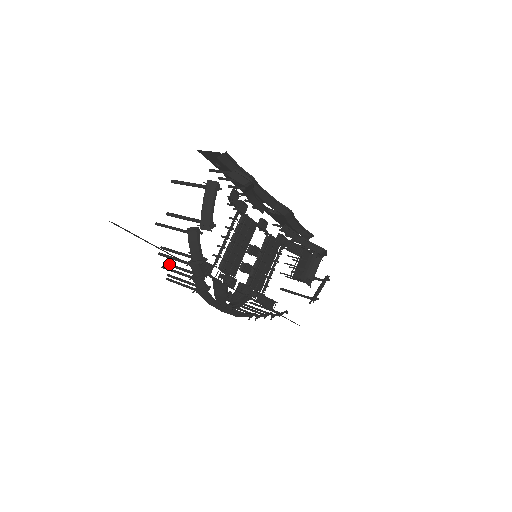
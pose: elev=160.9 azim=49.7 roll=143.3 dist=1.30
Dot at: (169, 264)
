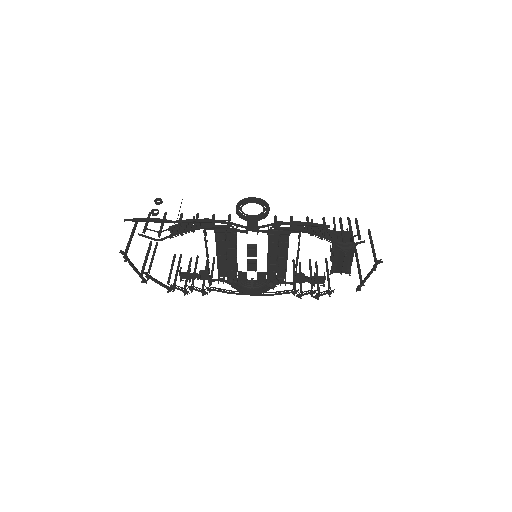
Dot at: (189, 263)
